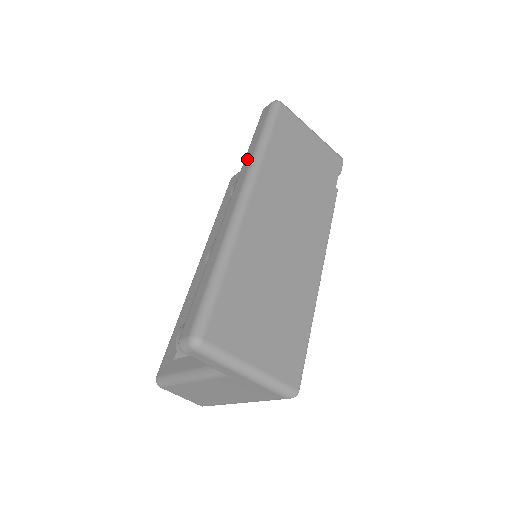
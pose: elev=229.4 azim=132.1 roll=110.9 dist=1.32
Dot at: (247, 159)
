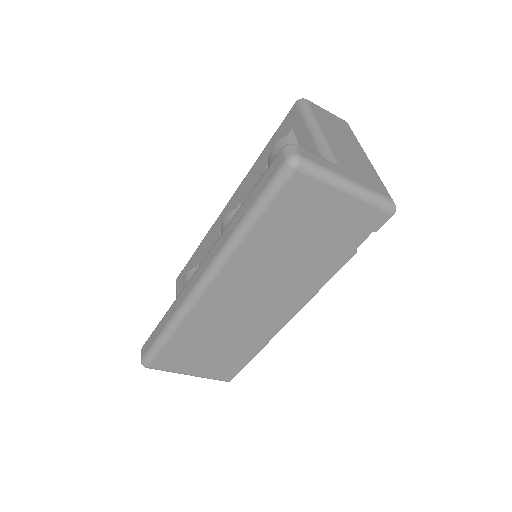
Dot at: (228, 230)
